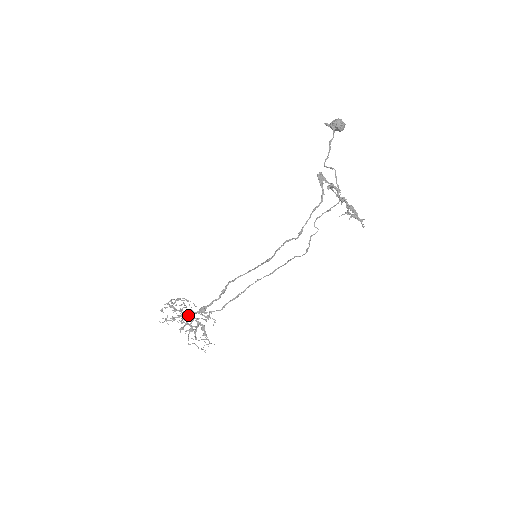
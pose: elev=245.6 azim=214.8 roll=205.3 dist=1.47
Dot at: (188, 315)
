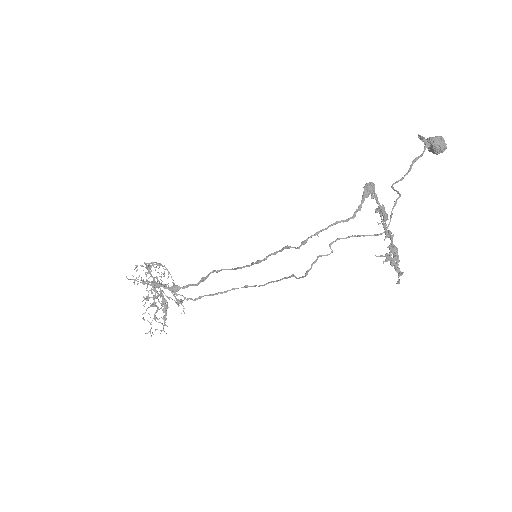
Dot at: (157, 285)
